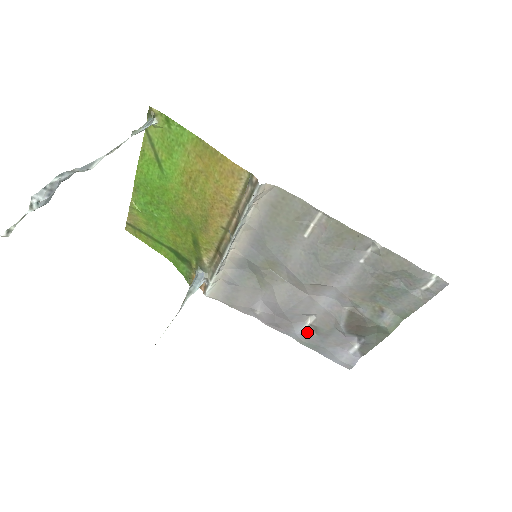
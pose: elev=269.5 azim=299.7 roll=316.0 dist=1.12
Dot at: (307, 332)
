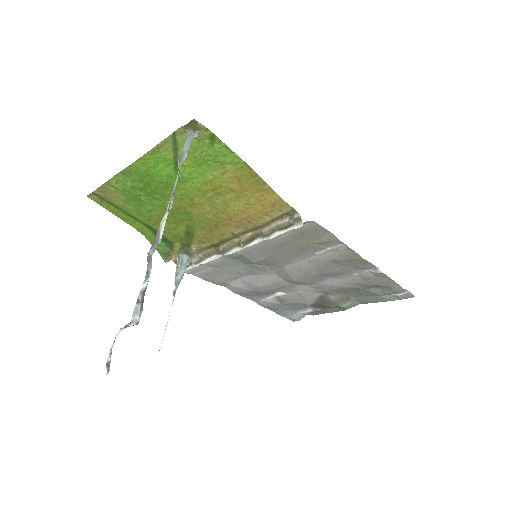
Dot at: (271, 301)
